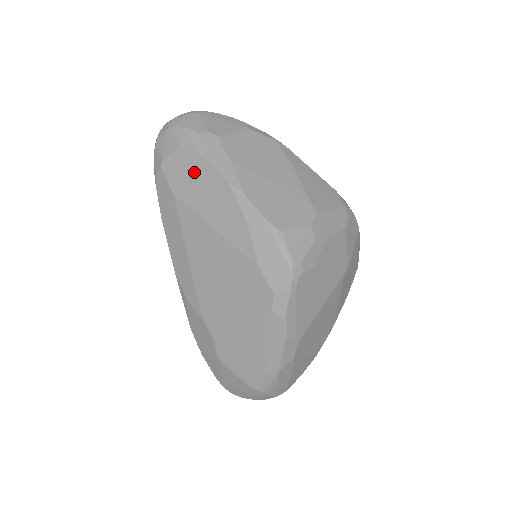
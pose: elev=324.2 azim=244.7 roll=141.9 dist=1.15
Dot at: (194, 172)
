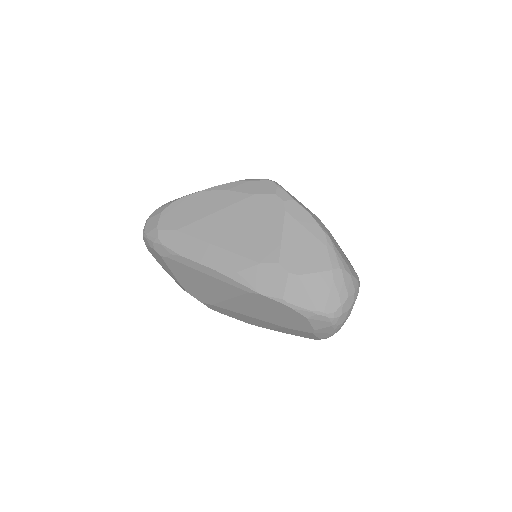
Dot at: (180, 209)
